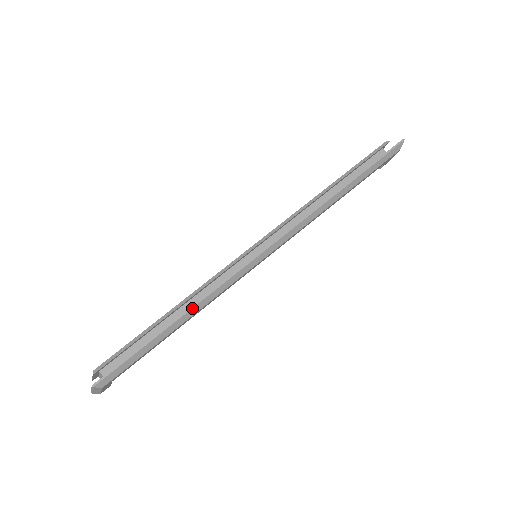
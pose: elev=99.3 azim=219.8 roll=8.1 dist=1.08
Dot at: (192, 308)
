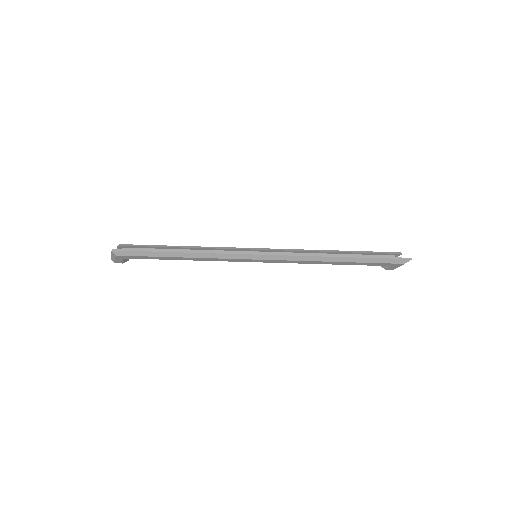
Dot at: (194, 253)
